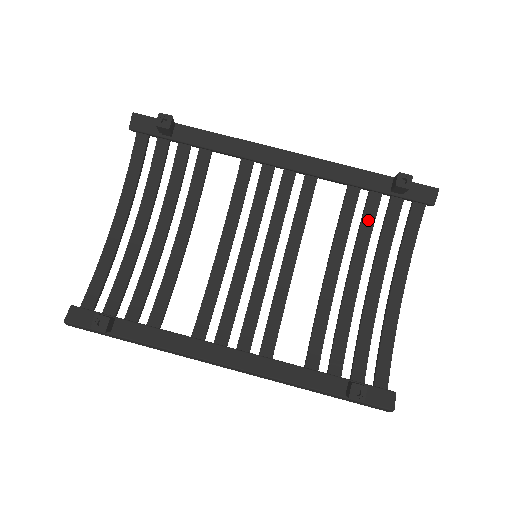
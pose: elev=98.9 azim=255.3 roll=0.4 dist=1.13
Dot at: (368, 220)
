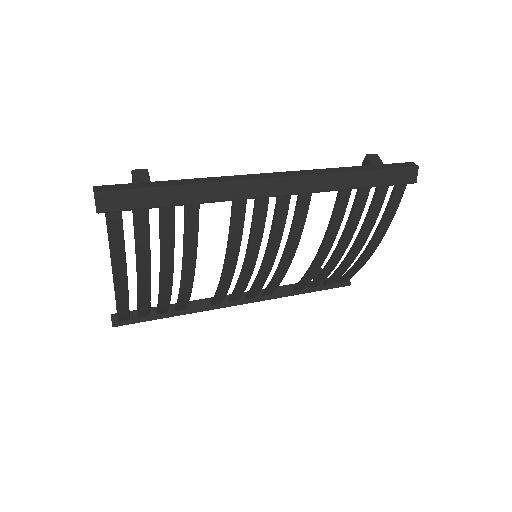
Dot at: occluded
